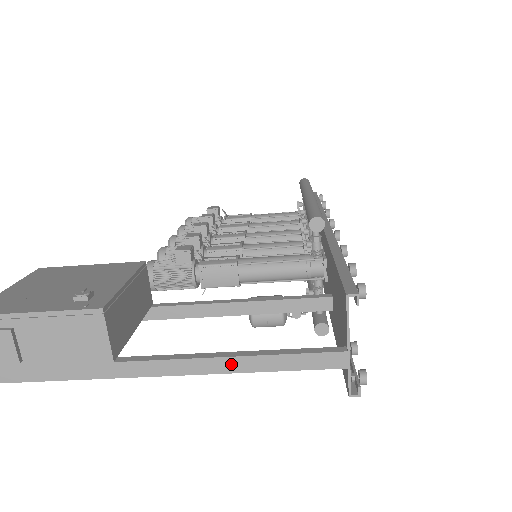
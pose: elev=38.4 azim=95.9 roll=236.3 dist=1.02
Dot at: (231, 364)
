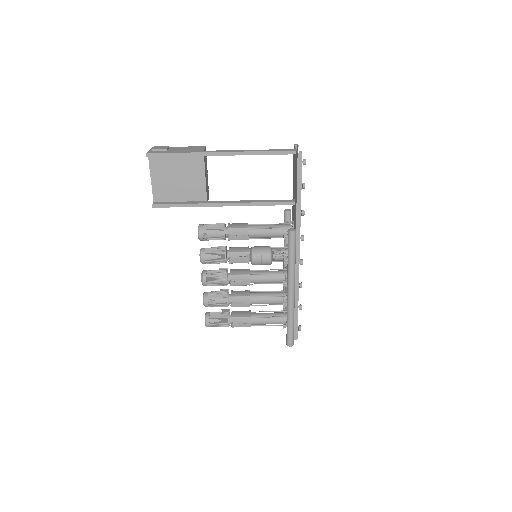
Dot at: (250, 151)
